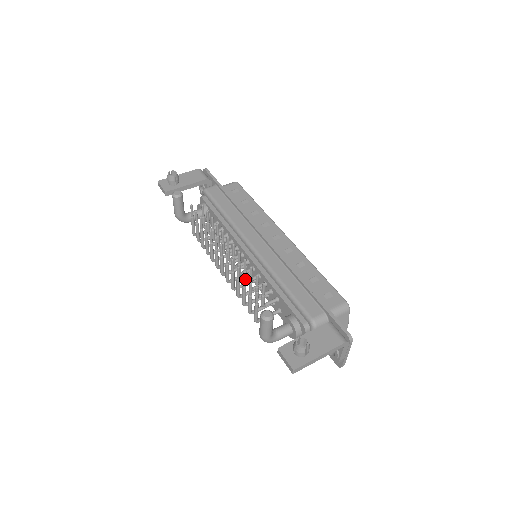
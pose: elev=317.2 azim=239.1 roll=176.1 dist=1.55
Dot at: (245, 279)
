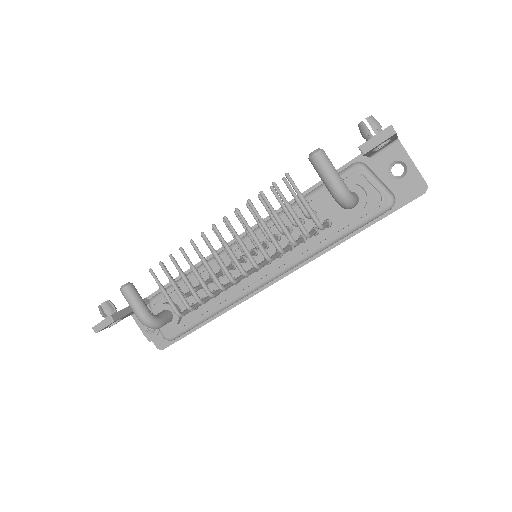
Dot at: (265, 197)
